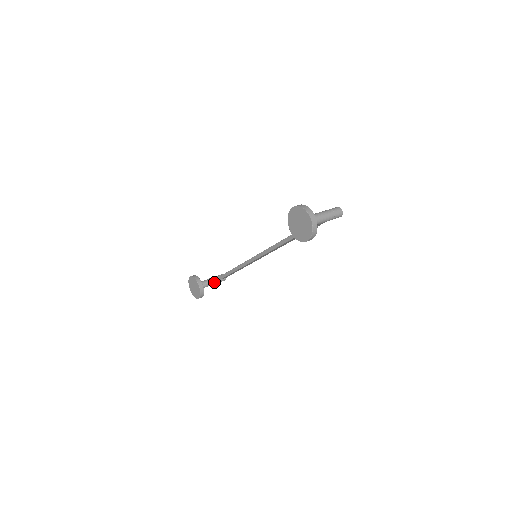
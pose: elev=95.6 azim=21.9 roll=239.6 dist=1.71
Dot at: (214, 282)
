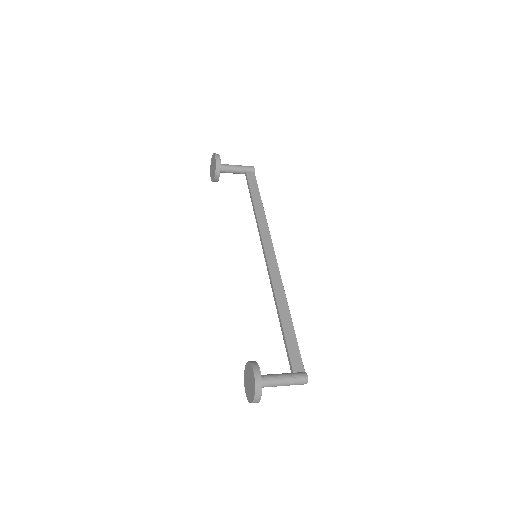
Dot at: (237, 173)
